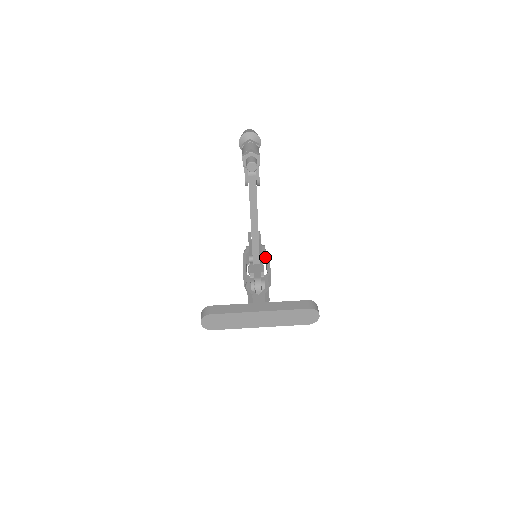
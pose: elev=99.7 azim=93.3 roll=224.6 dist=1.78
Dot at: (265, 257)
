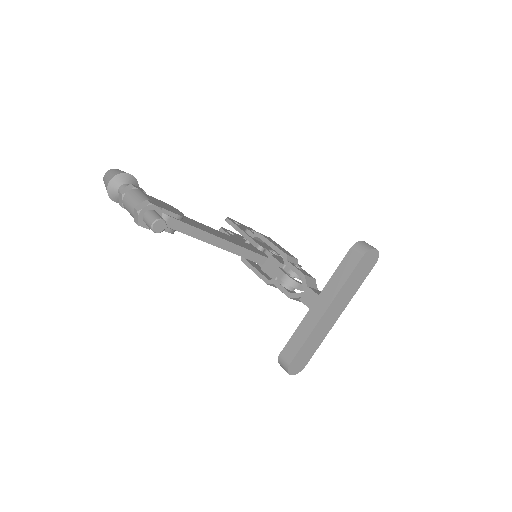
Dot at: occluded
